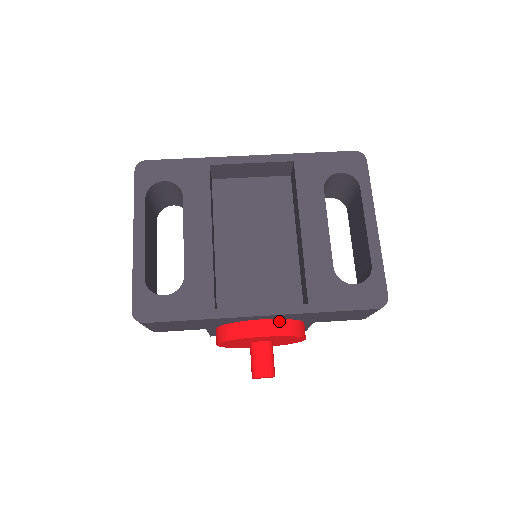
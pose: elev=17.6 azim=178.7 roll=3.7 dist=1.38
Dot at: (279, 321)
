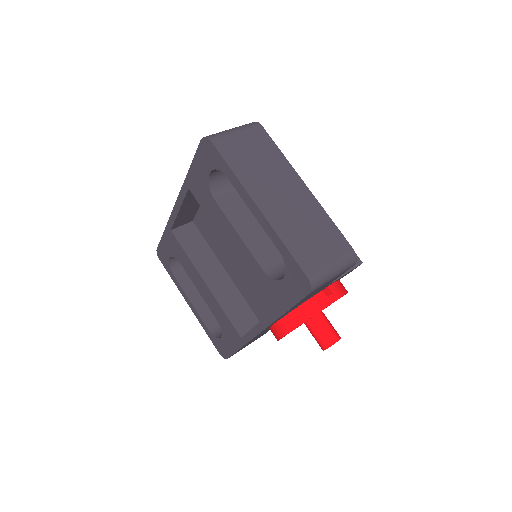
Dot at: (283, 319)
